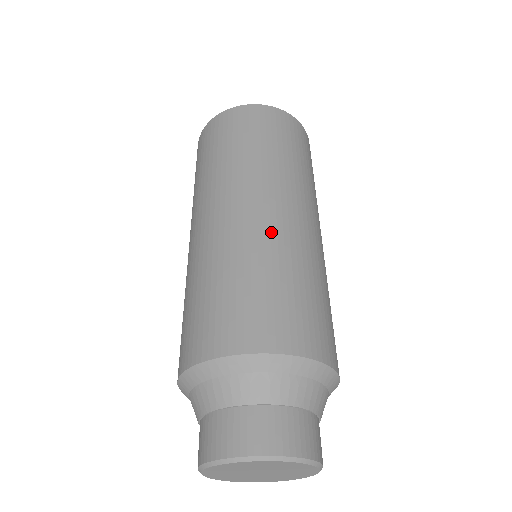
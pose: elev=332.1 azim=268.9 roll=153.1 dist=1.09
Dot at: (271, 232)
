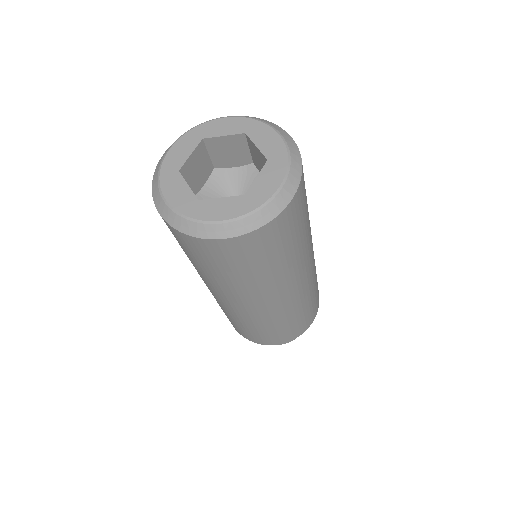
Dot at: (313, 277)
